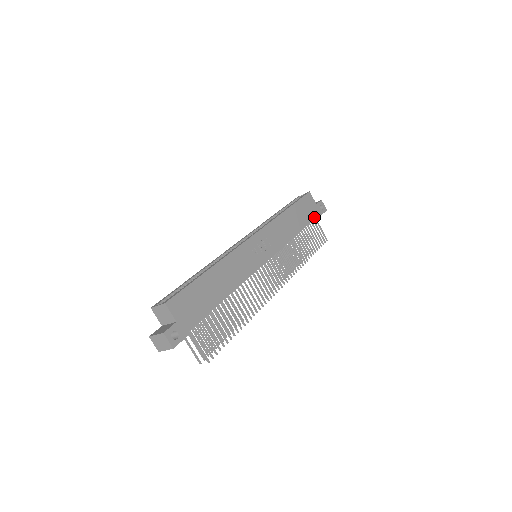
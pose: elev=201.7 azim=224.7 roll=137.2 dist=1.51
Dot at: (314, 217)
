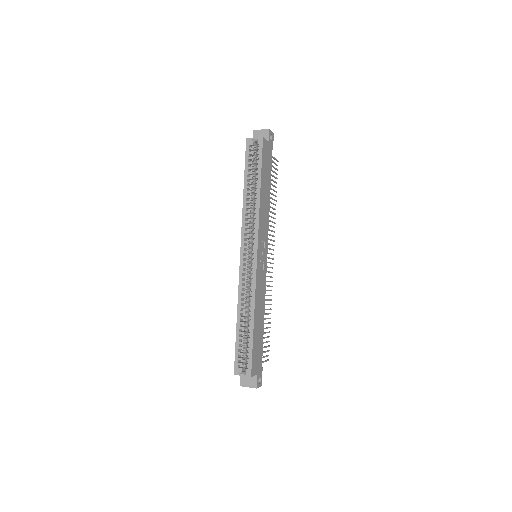
Dot at: (271, 159)
